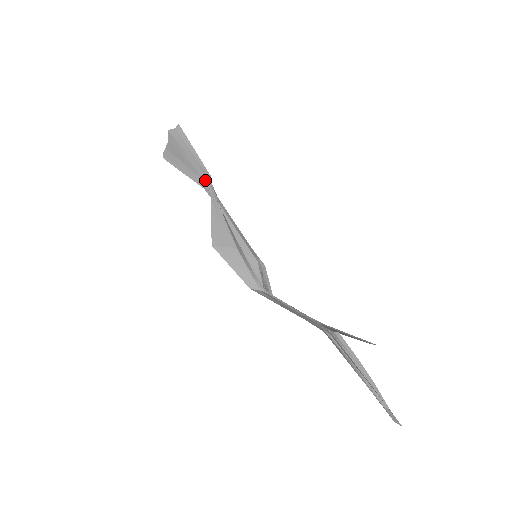
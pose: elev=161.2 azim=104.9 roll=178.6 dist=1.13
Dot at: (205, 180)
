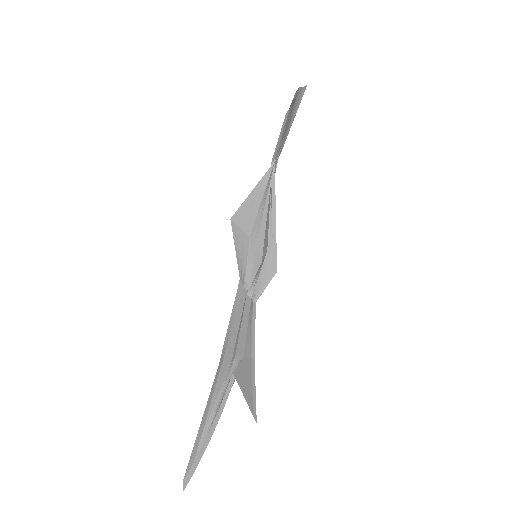
Dot at: (277, 156)
